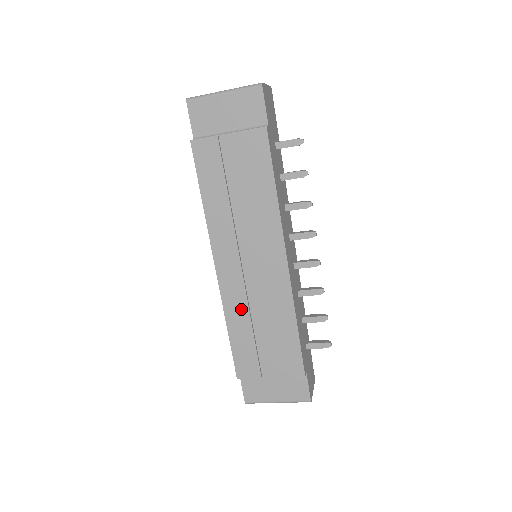
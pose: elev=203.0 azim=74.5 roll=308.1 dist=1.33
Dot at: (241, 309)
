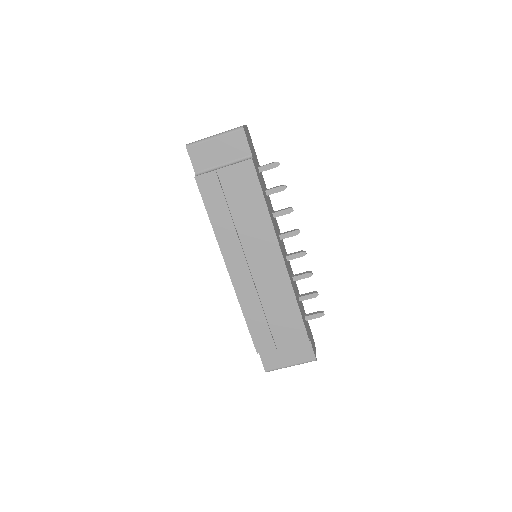
Dot at: (252, 299)
